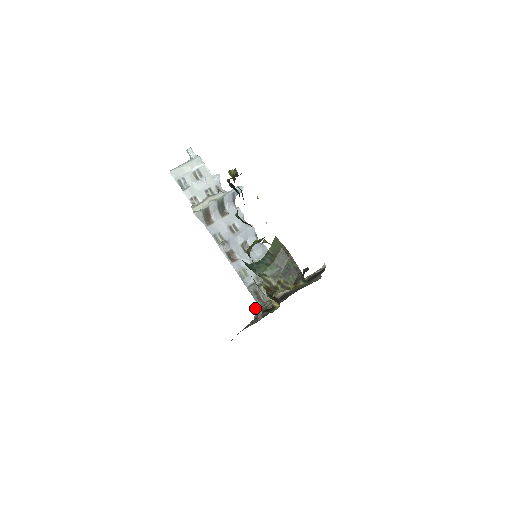
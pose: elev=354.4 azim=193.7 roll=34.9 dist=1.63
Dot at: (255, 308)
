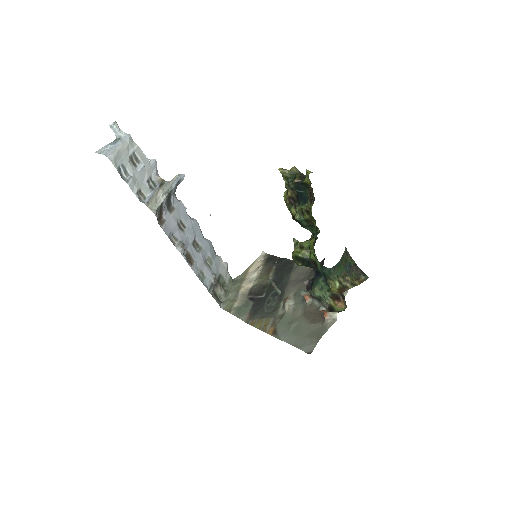
Dot at: (325, 311)
